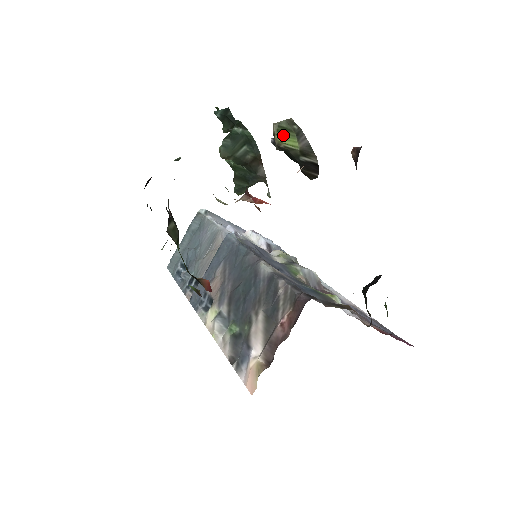
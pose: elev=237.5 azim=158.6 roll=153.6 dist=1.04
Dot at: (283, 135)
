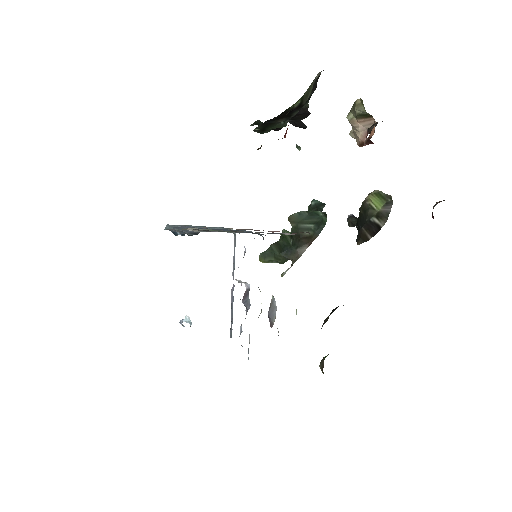
Dot at: (376, 197)
